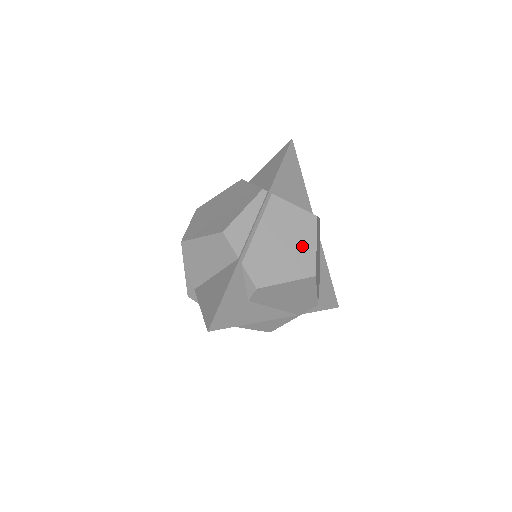
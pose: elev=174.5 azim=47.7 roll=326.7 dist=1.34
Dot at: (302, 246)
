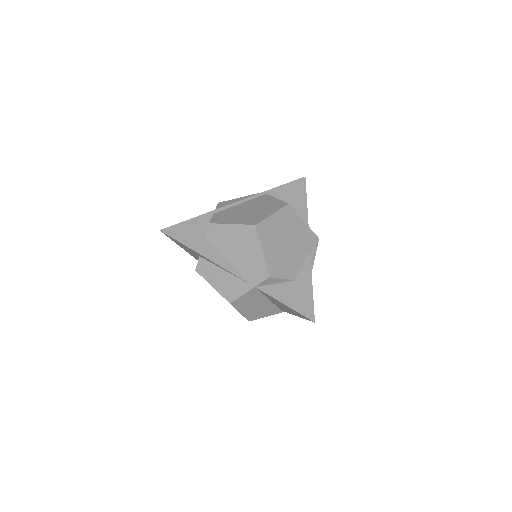
Dot at: (262, 213)
